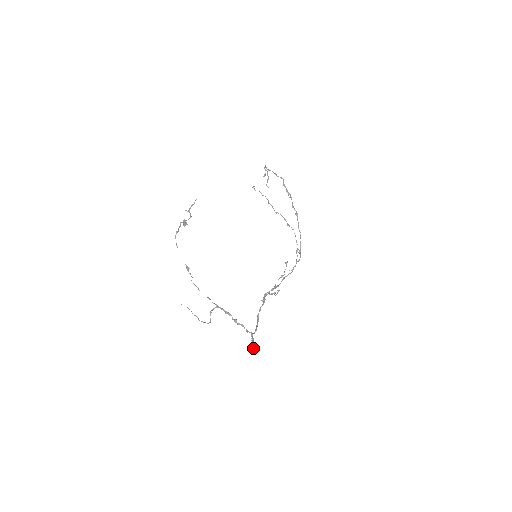
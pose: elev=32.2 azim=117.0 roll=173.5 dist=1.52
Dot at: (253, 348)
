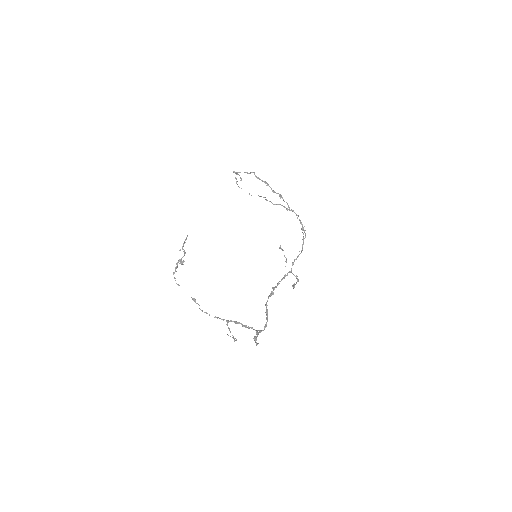
Dot at: occluded
